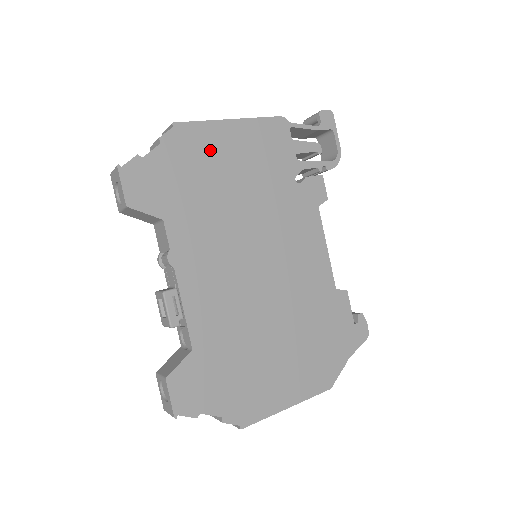
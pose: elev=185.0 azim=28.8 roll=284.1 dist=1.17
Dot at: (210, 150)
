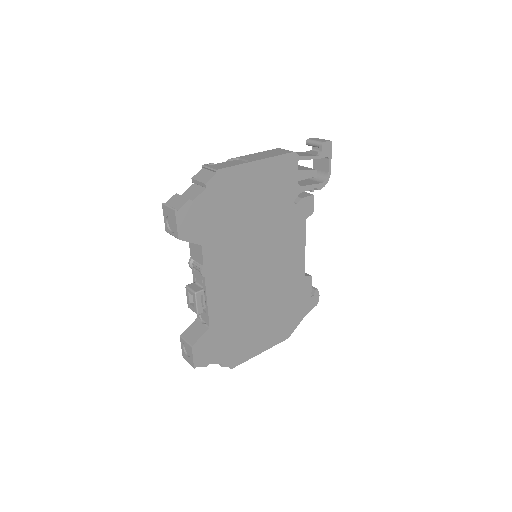
Dot at: (240, 188)
